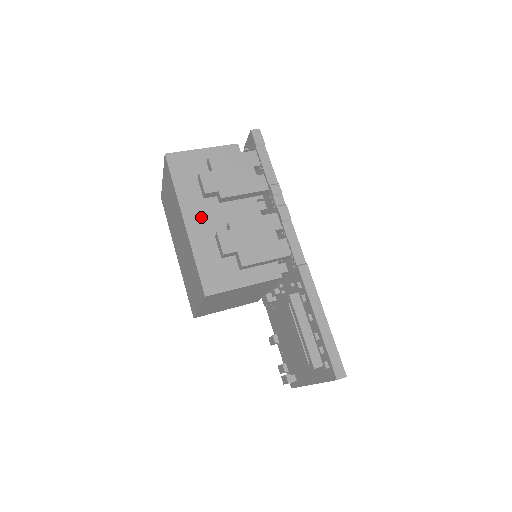
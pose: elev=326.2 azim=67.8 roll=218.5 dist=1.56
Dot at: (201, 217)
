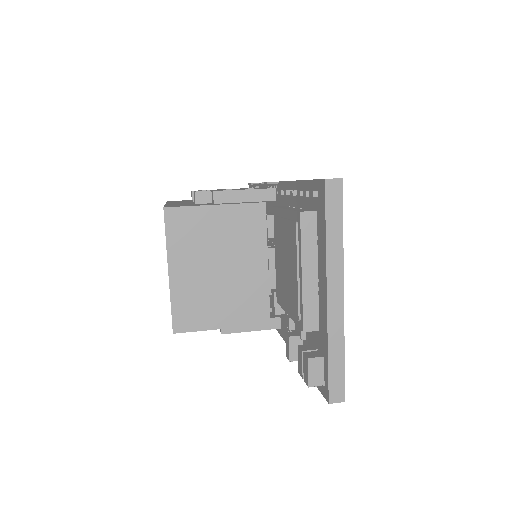
Dot at: occluded
